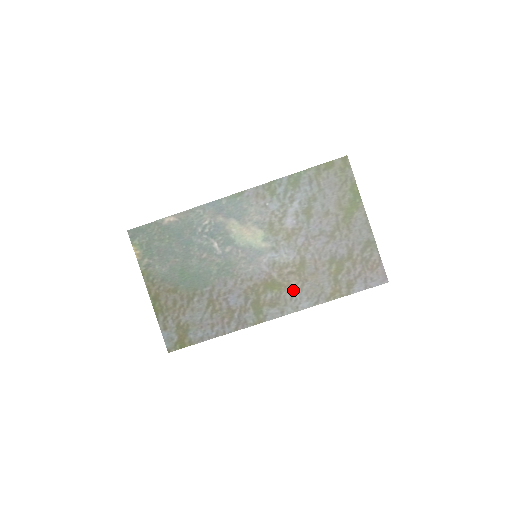
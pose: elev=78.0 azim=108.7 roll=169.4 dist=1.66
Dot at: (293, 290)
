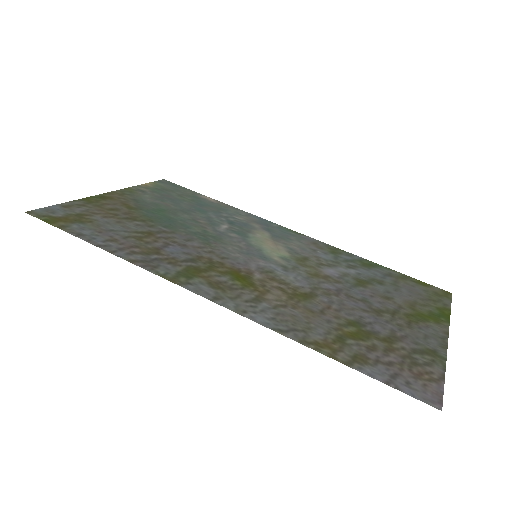
Dot at: (263, 299)
